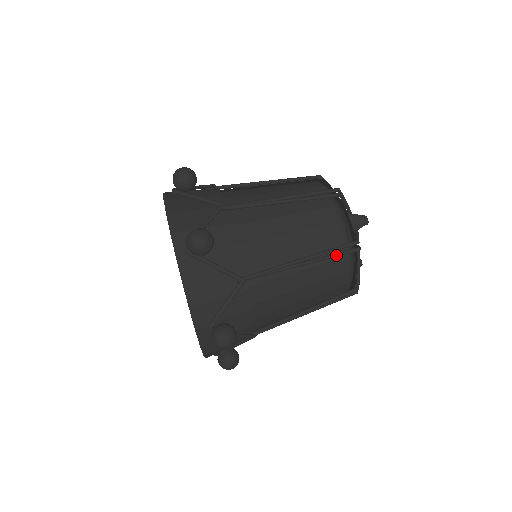
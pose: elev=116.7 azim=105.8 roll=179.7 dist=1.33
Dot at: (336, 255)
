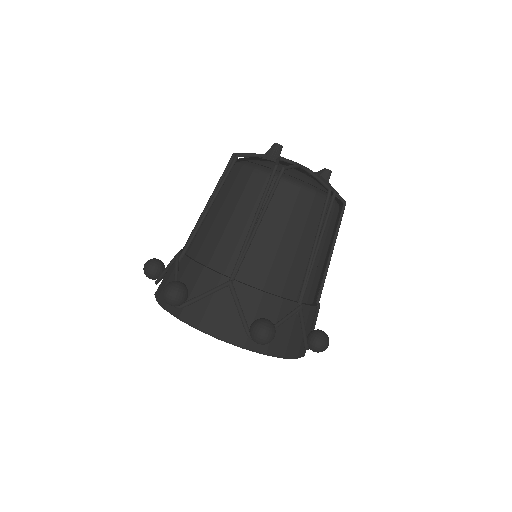
Dot at: (272, 192)
